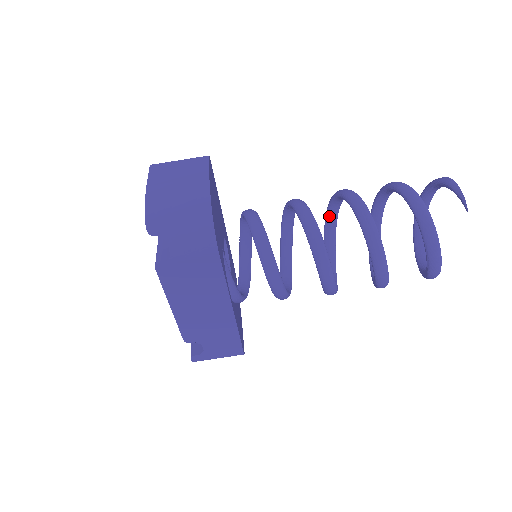
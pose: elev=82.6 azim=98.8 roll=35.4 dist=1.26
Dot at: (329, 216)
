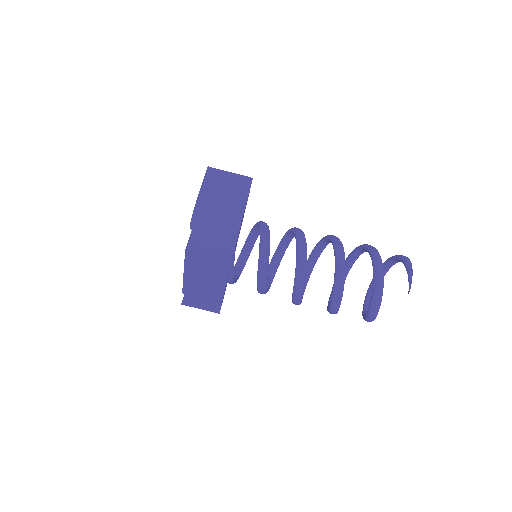
Dot at: (320, 245)
